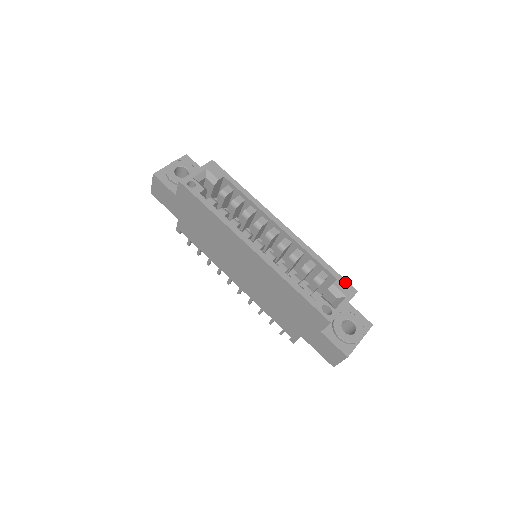
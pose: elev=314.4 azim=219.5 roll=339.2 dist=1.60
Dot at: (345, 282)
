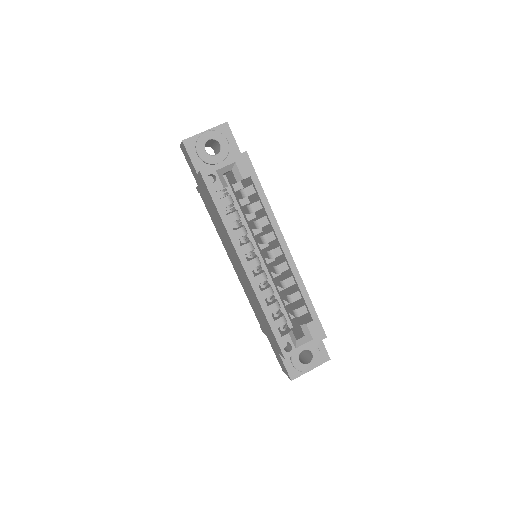
Dot at: (319, 325)
